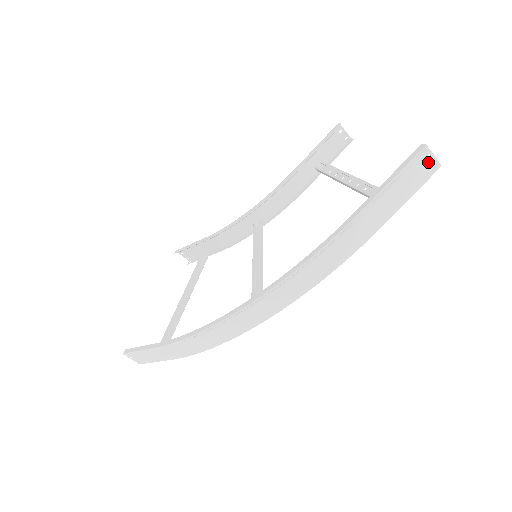
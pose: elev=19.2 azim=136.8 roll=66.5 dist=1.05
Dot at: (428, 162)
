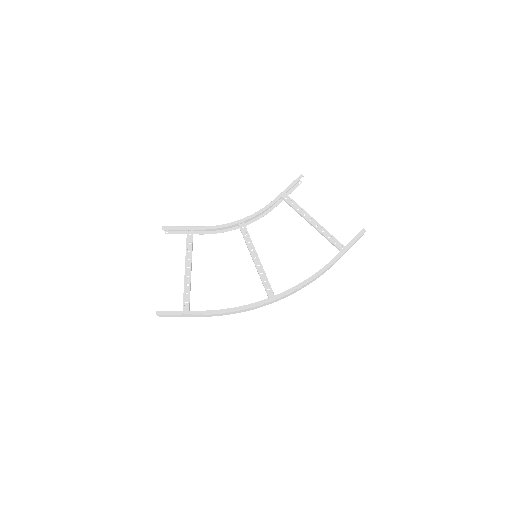
Dot at: occluded
